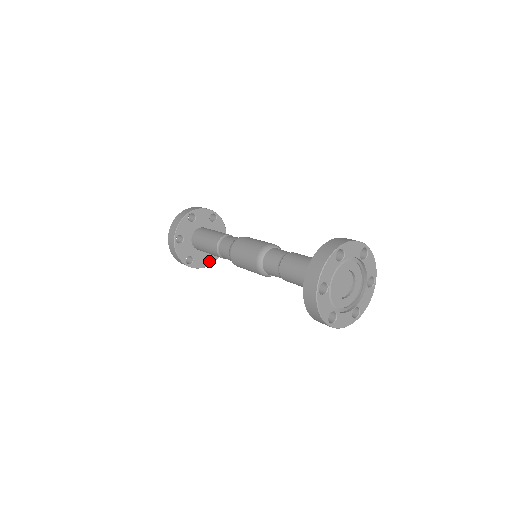
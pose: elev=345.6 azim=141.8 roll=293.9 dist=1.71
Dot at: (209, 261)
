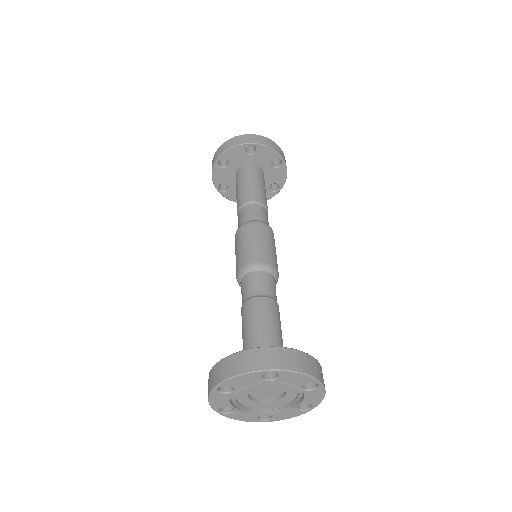
Dot at: (277, 187)
